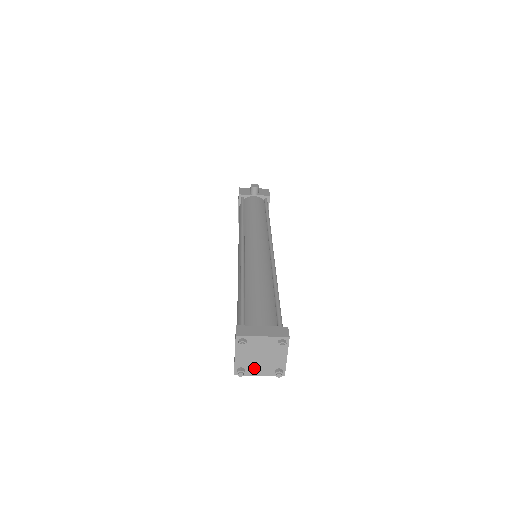
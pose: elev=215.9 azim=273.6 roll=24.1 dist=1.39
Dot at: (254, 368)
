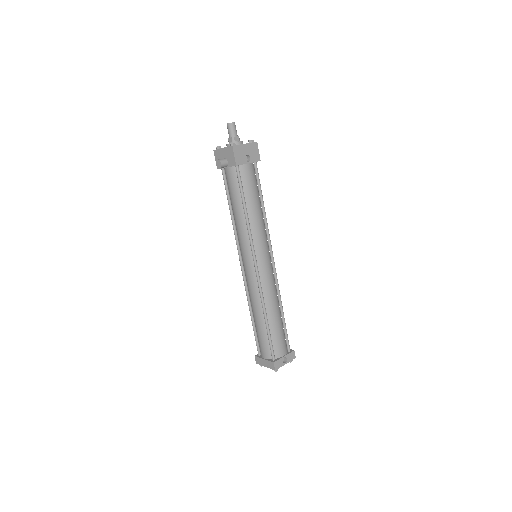
Dot at: occluded
